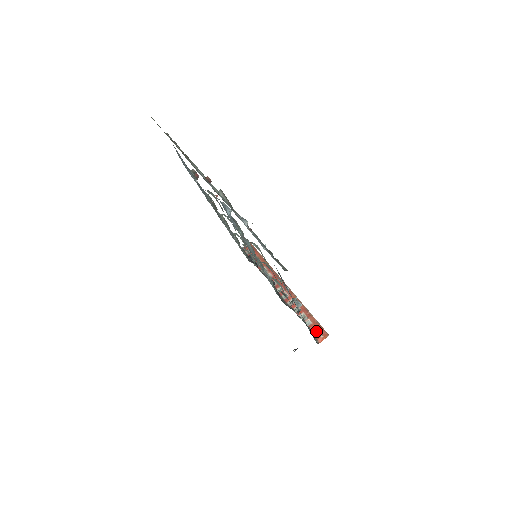
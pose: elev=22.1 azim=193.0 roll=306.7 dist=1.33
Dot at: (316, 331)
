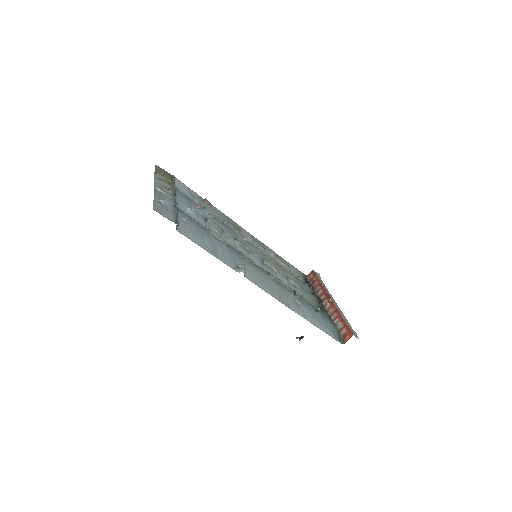
Dot at: (344, 333)
